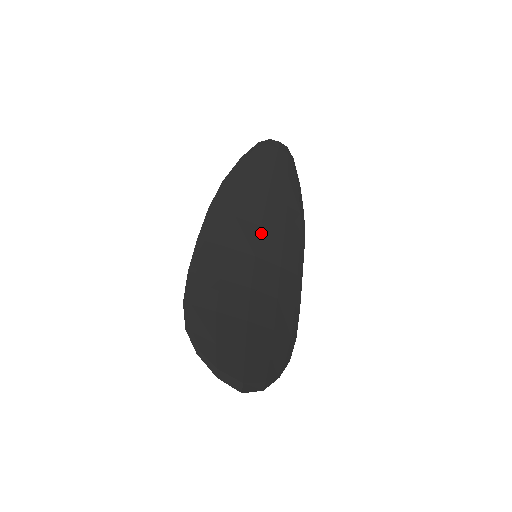
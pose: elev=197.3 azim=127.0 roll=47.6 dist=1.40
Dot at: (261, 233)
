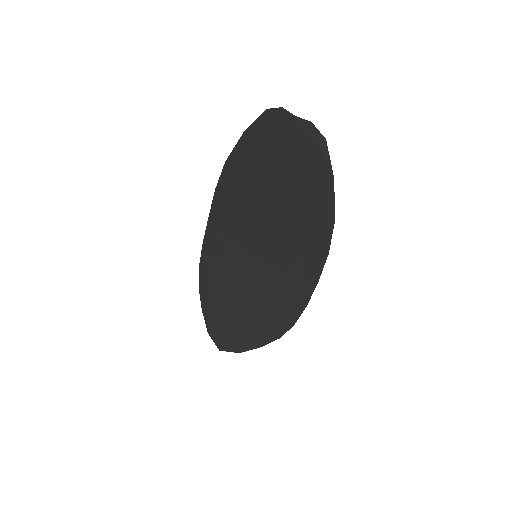
Dot at: (265, 234)
